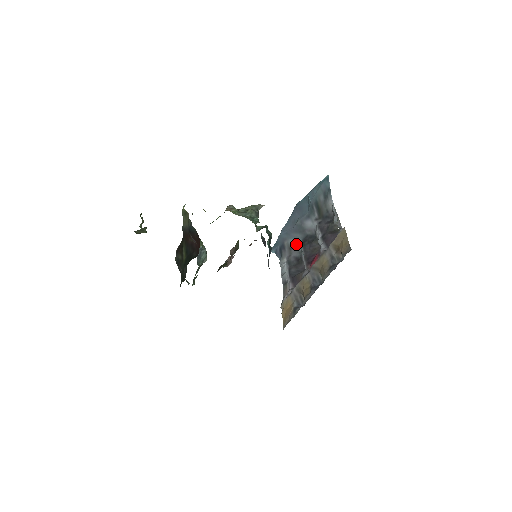
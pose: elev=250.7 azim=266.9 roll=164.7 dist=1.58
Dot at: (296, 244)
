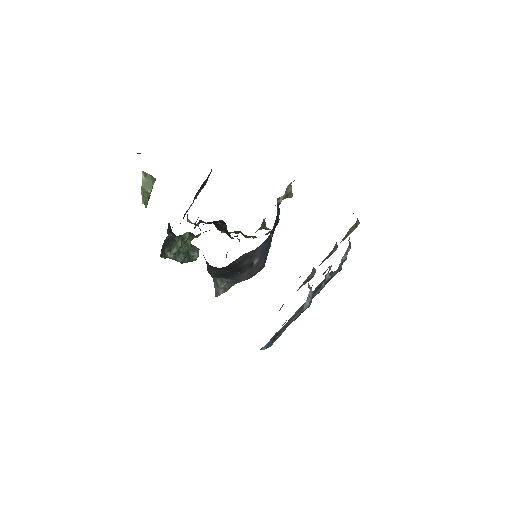
Dot at: (296, 316)
